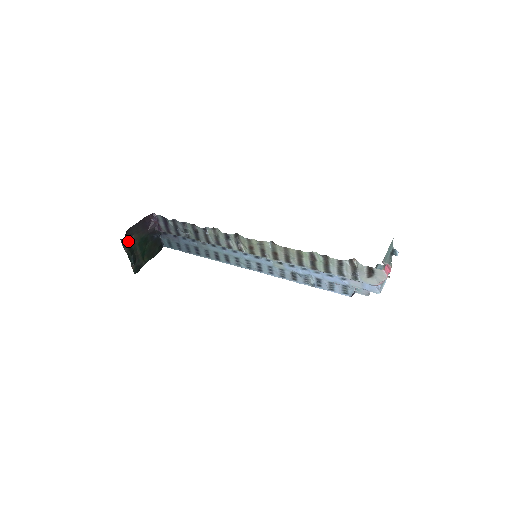
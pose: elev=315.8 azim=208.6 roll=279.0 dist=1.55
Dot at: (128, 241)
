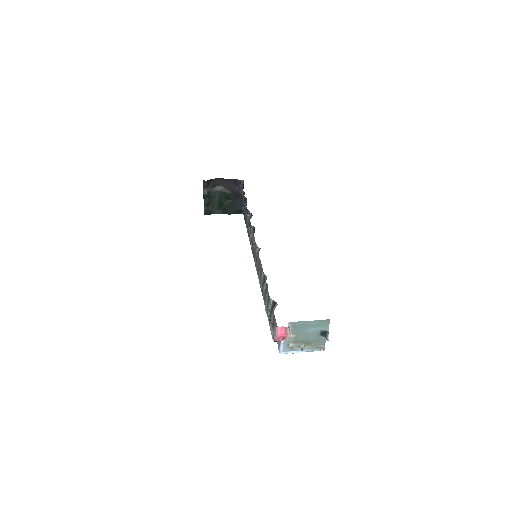
Dot at: (211, 186)
